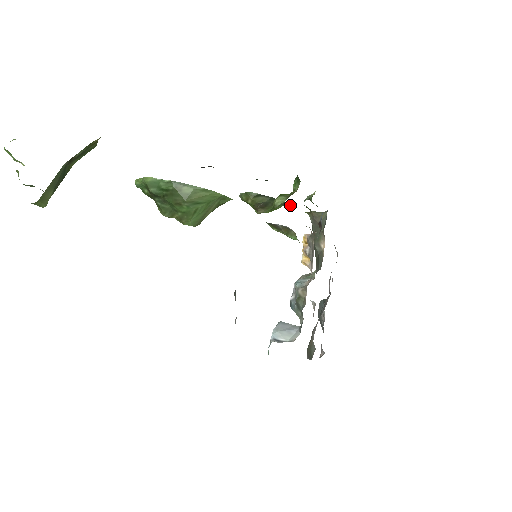
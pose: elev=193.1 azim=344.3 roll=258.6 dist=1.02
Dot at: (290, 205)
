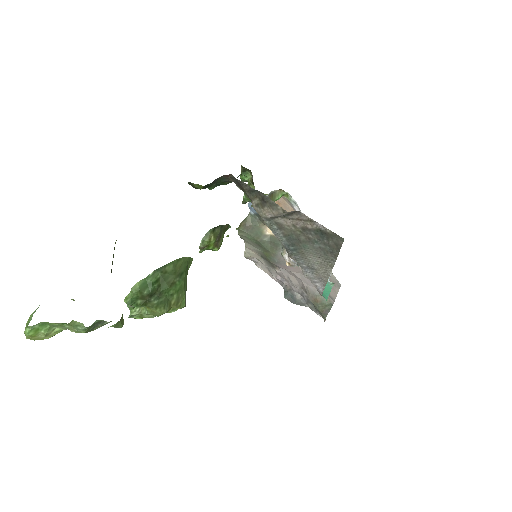
Dot at: (229, 227)
